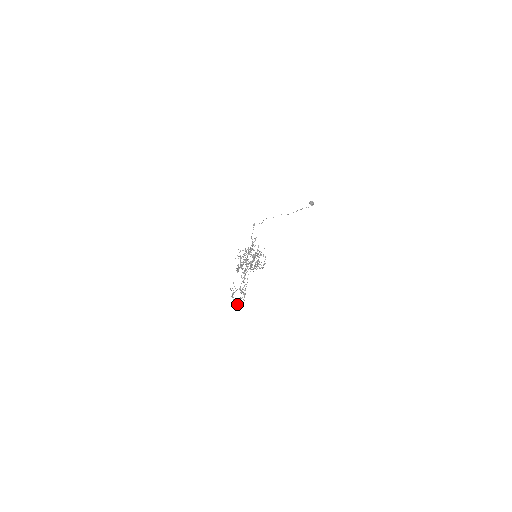
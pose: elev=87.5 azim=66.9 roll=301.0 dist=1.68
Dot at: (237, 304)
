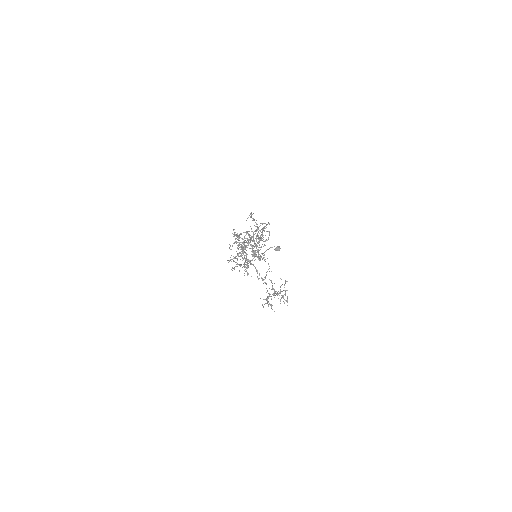
Dot at: (280, 291)
